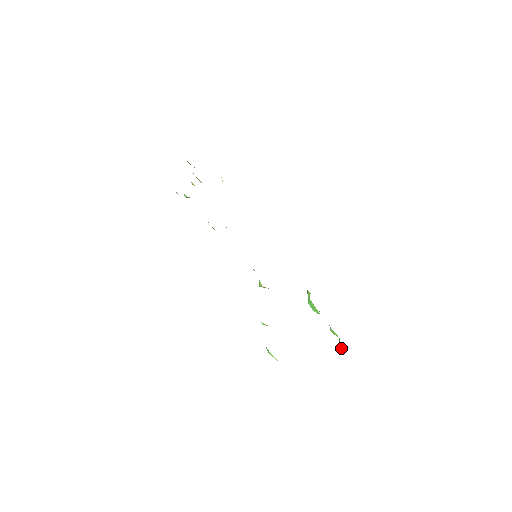
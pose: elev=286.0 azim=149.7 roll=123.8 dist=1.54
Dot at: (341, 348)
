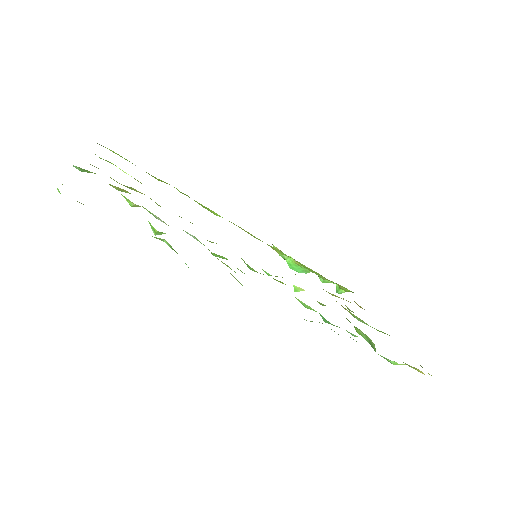
Dot at: occluded
